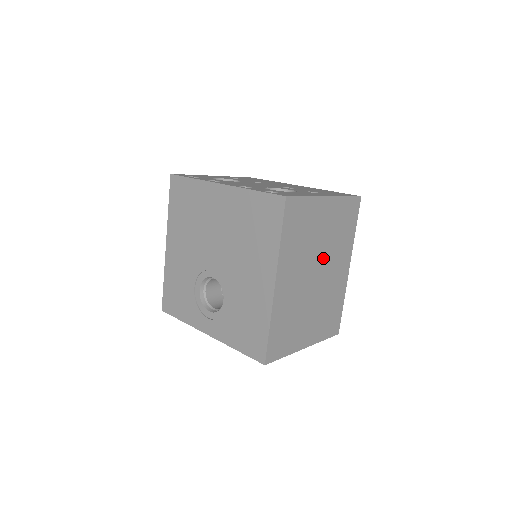
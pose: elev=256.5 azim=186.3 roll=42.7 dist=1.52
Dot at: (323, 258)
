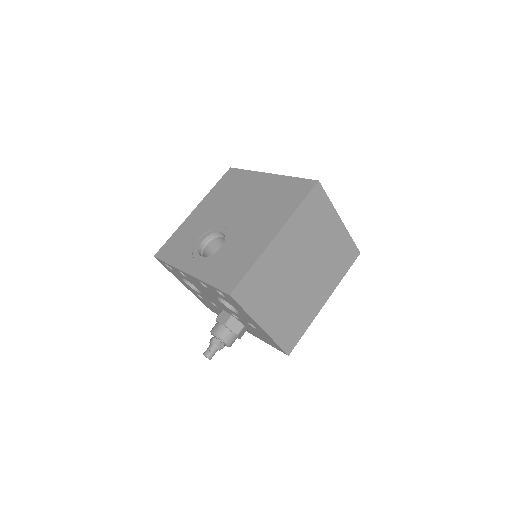
Dot at: (314, 264)
